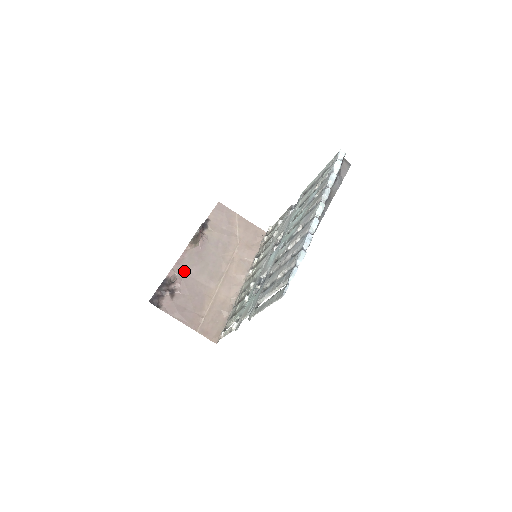
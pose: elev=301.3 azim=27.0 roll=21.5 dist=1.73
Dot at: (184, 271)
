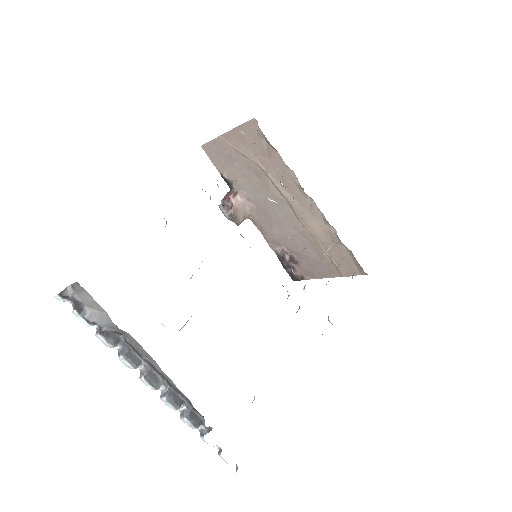
Dot at: (274, 238)
